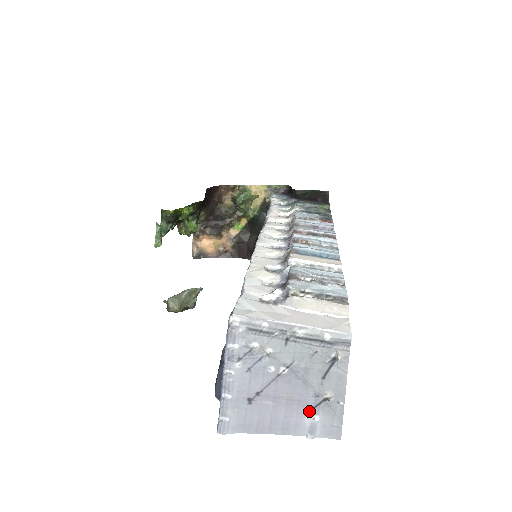
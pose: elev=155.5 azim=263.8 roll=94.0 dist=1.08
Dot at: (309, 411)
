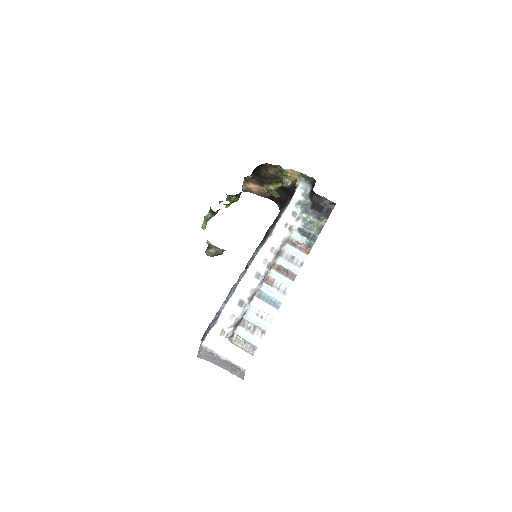
Dot at: (232, 370)
